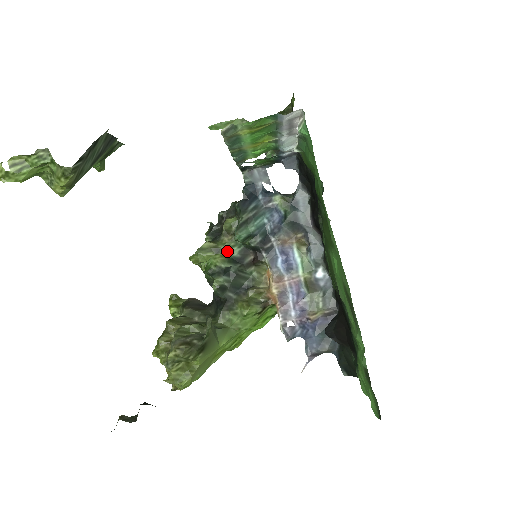
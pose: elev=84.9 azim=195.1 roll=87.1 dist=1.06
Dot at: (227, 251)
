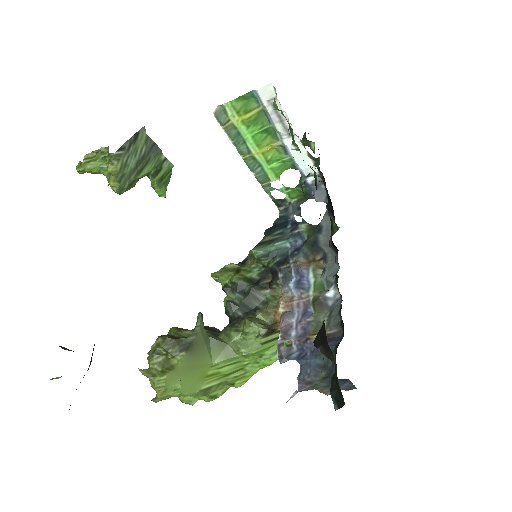
Dot at: (247, 272)
